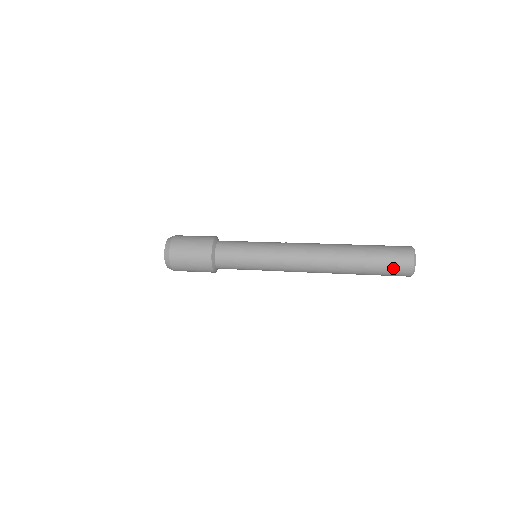
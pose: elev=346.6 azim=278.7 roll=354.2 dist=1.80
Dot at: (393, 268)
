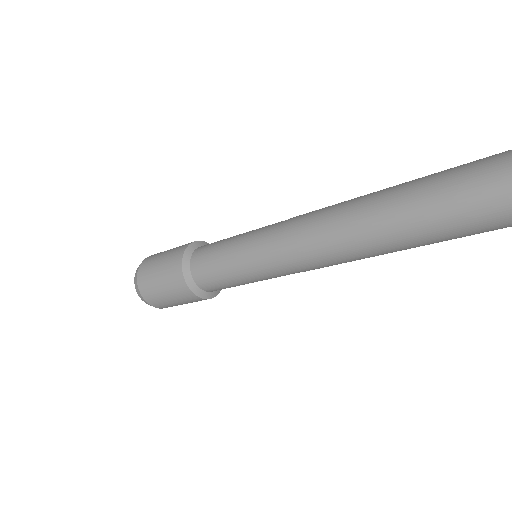
Dot at: out of frame
